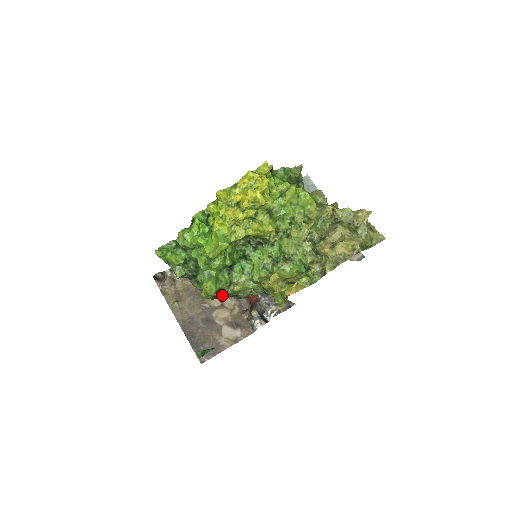
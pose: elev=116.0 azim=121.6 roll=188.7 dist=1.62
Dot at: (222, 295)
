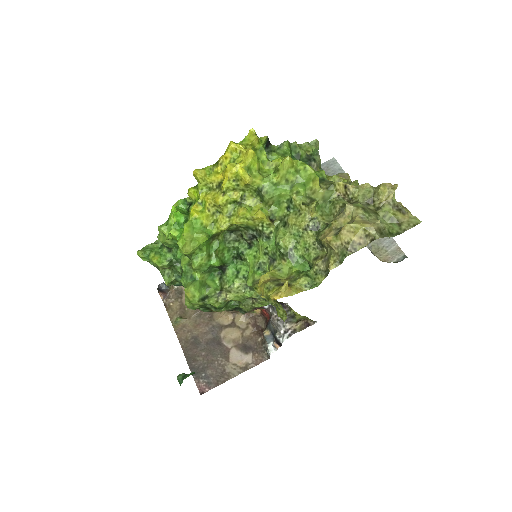
Dot at: occluded
